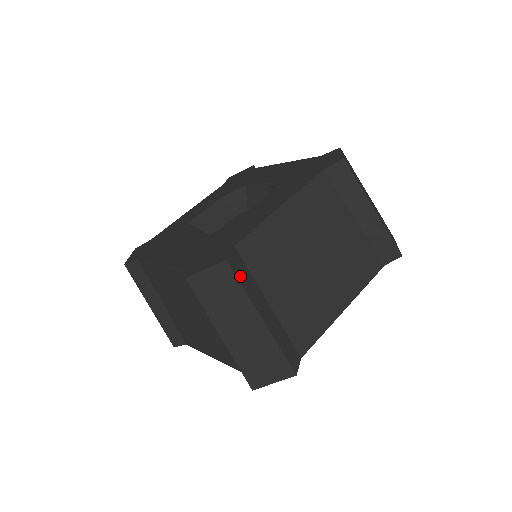
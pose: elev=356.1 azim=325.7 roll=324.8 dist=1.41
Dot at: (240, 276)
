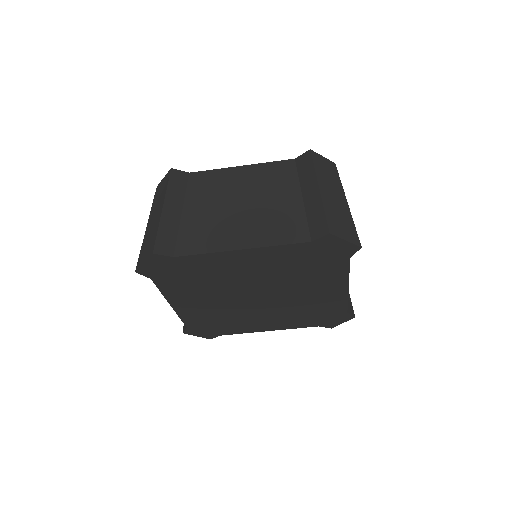
Dot at: occluded
